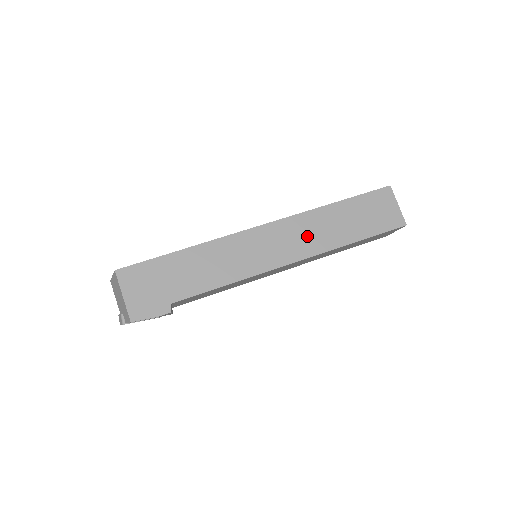
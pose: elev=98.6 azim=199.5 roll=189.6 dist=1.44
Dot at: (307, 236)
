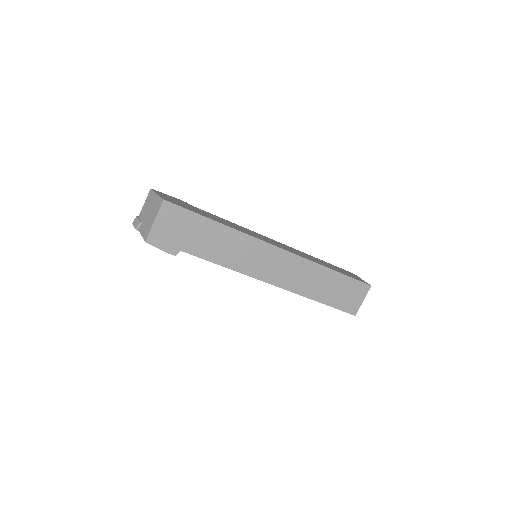
Dot at: (297, 276)
